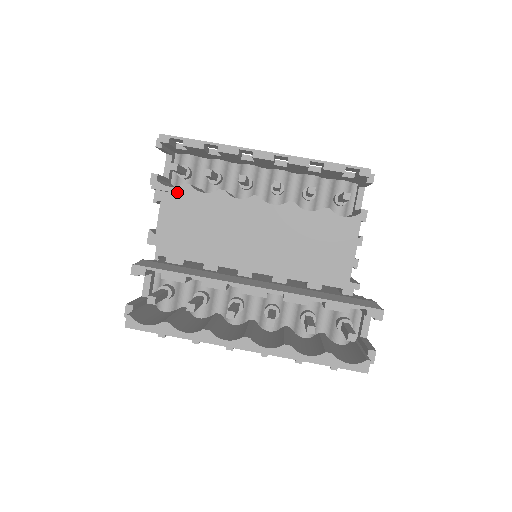
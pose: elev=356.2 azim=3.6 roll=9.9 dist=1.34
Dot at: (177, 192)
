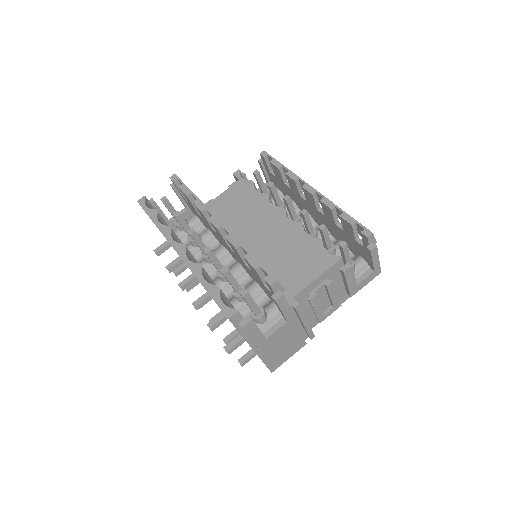
Dot at: (243, 183)
